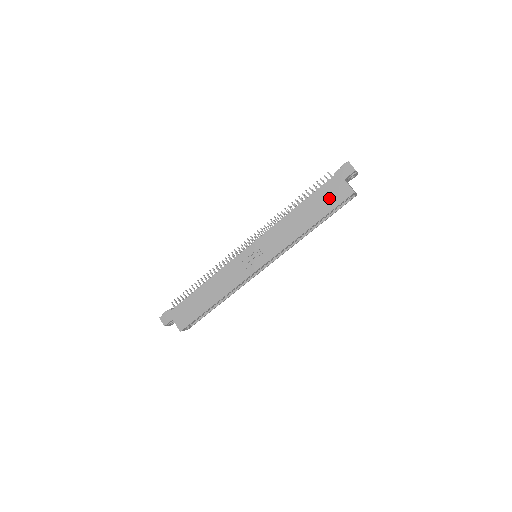
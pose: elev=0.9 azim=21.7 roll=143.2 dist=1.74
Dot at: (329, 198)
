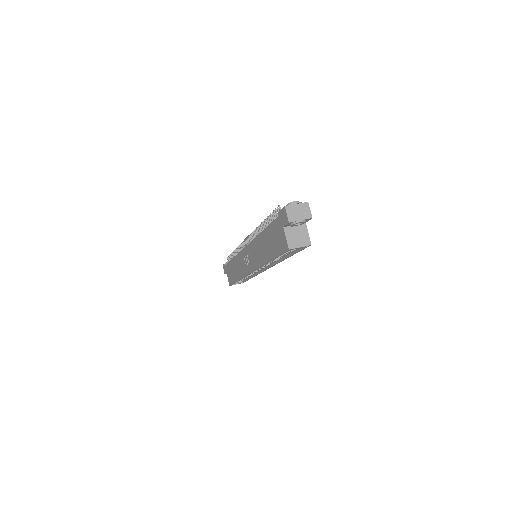
Dot at: (276, 240)
